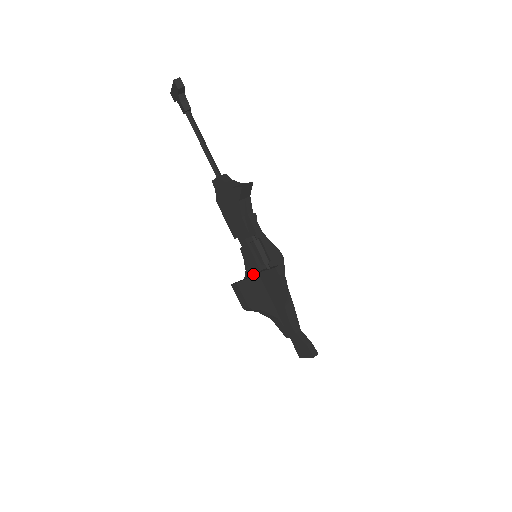
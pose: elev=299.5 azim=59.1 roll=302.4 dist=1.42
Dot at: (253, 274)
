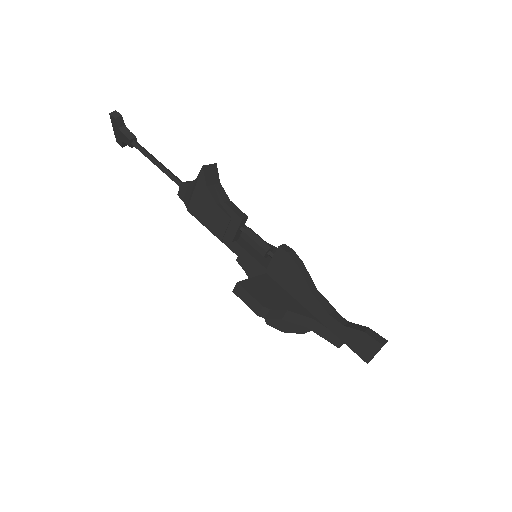
Dot at: occluded
